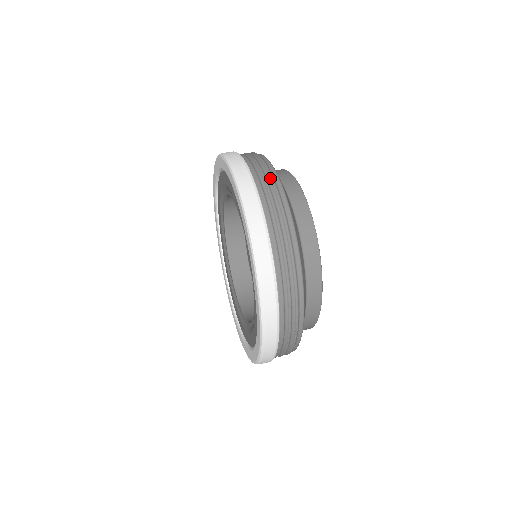
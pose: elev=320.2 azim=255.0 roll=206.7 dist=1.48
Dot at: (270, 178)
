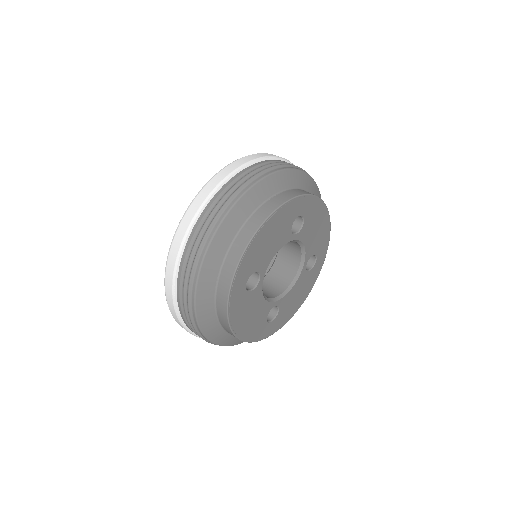
Dot at: (192, 265)
